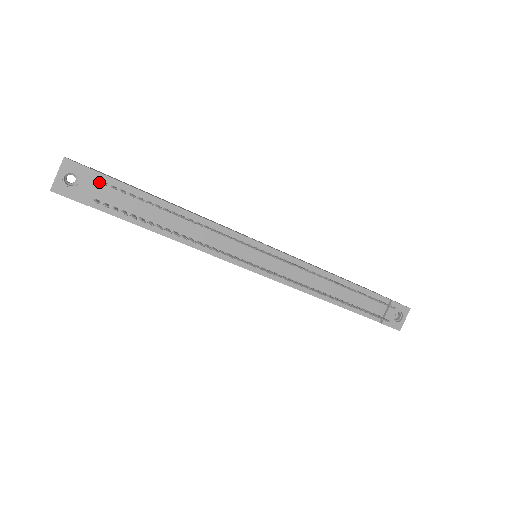
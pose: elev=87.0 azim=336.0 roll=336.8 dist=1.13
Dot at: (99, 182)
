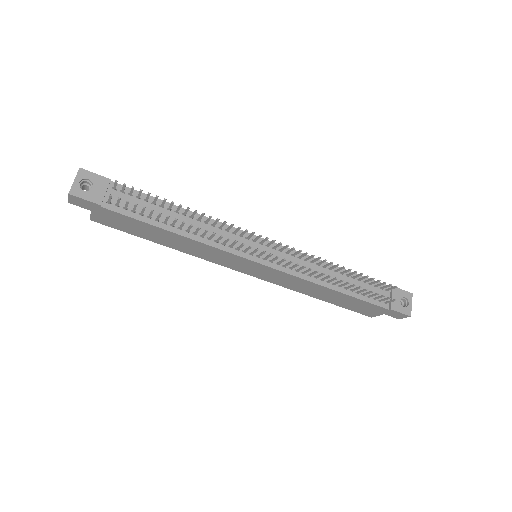
Dot at: (110, 188)
